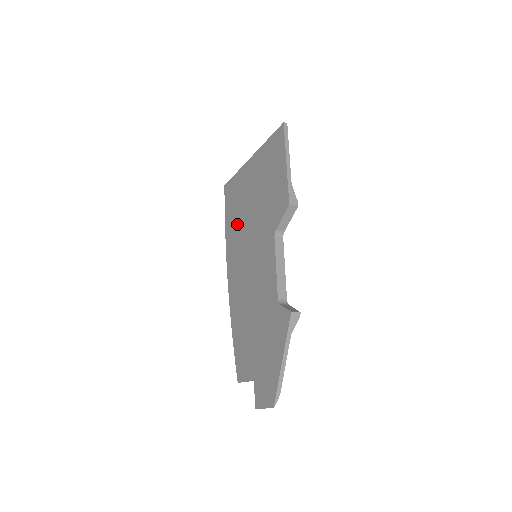
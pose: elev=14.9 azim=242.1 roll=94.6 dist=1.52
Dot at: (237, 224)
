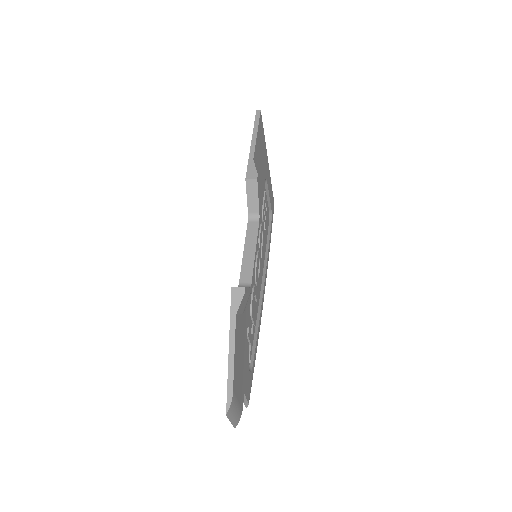
Dot at: occluded
